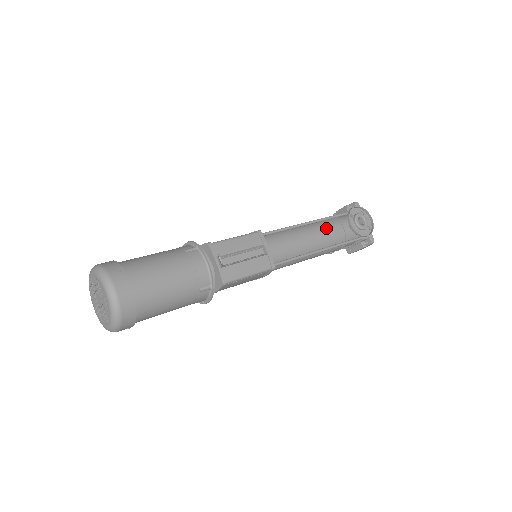
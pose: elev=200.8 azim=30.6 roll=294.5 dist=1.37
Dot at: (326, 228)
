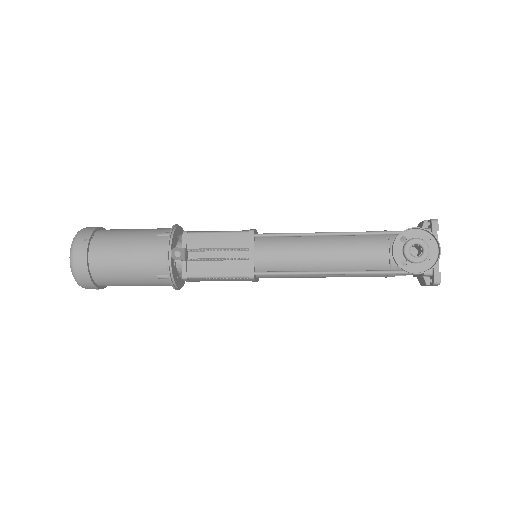
Dot at: (359, 246)
